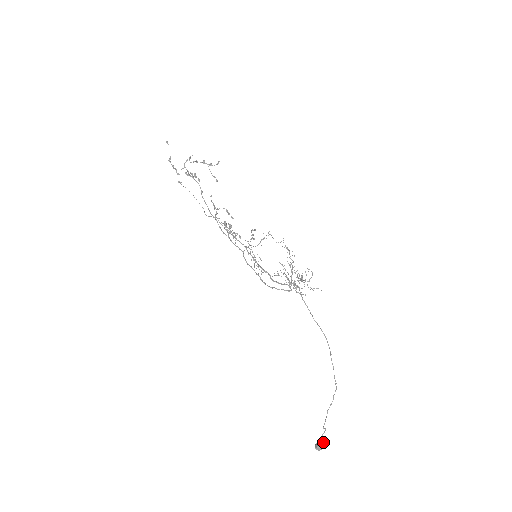
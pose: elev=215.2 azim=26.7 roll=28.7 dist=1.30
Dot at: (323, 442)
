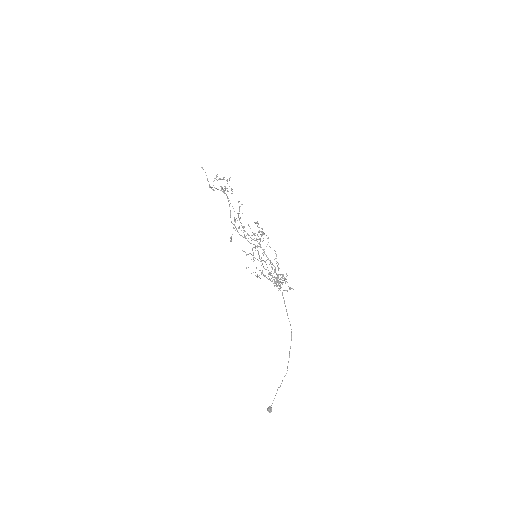
Dot at: (270, 409)
